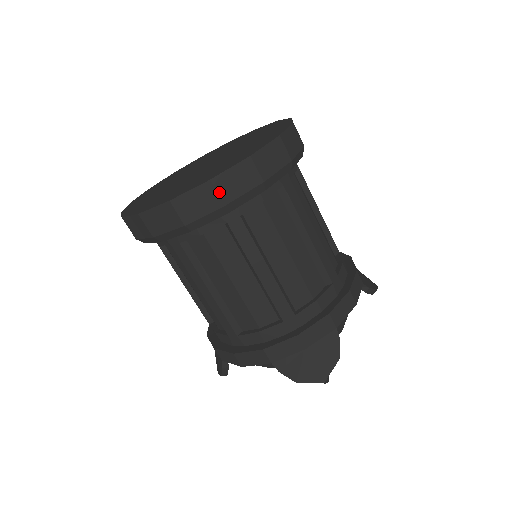
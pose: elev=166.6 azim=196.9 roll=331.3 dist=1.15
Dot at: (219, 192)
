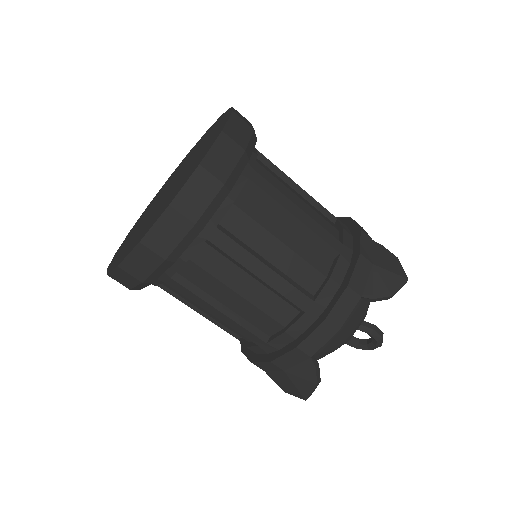
Dot at: (234, 140)
